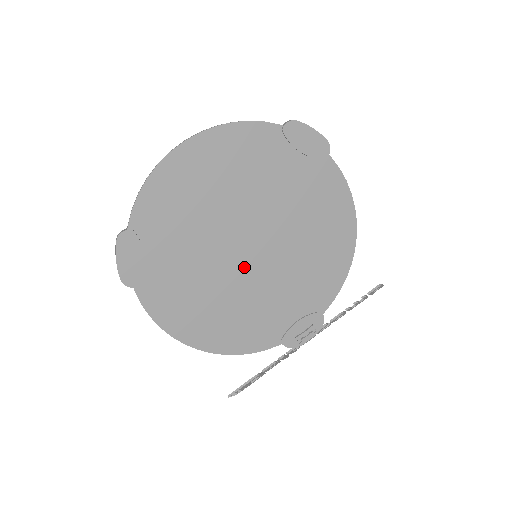
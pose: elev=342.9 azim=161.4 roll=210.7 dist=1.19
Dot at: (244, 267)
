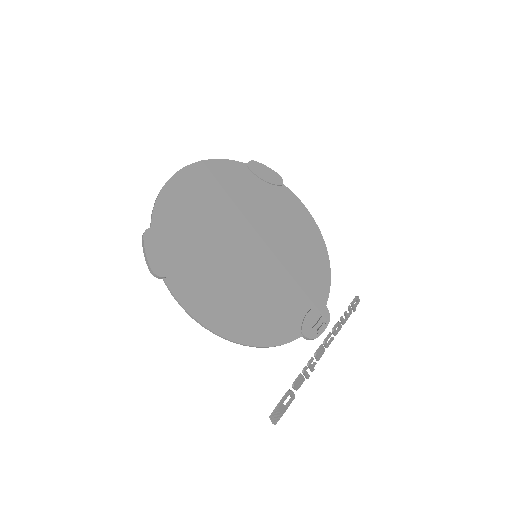
Dot at: (250, 263)
